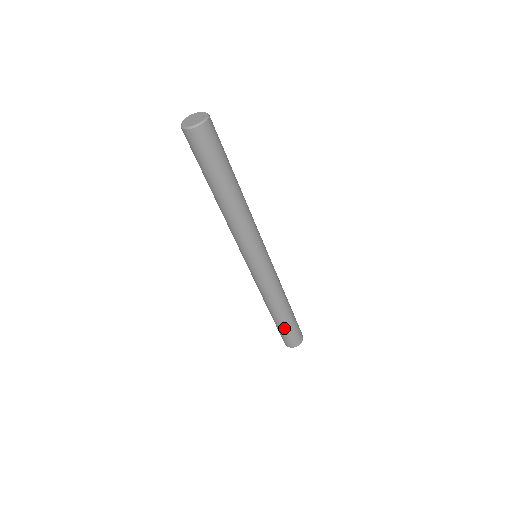
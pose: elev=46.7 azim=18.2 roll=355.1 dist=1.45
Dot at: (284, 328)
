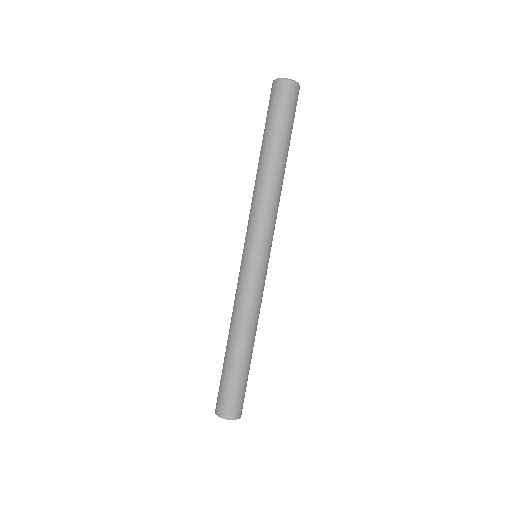
Dot at: (245, 376)
